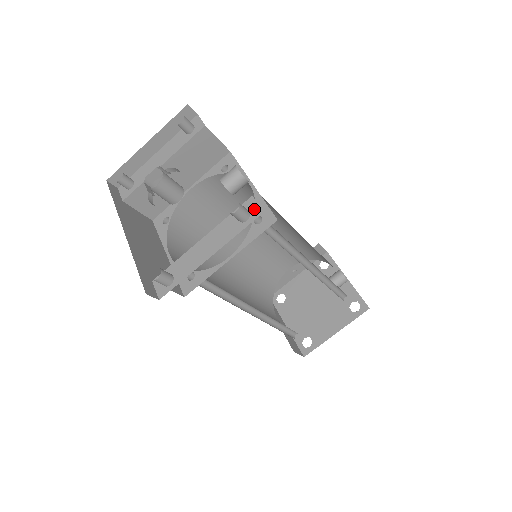
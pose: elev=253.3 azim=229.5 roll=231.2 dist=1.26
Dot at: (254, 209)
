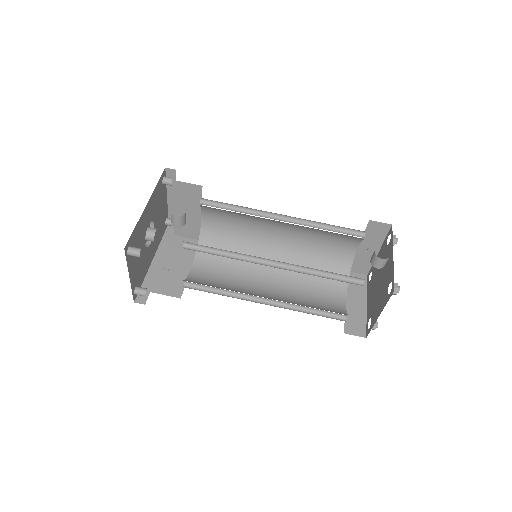
Dot at: (140, 248)
